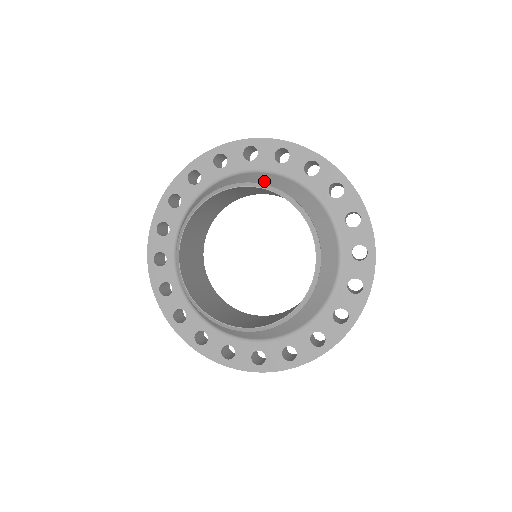
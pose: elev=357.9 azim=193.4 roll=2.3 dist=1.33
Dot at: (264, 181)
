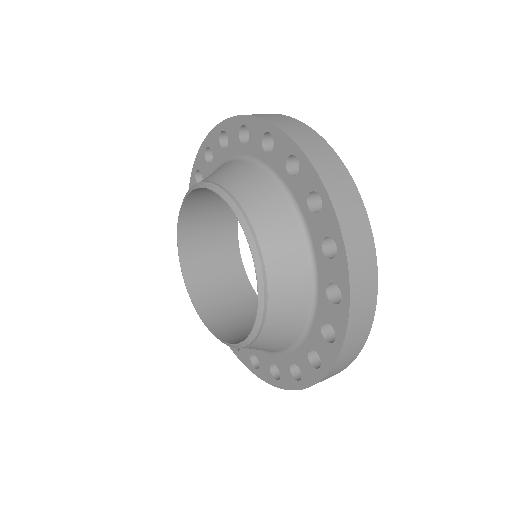
Dot at: occluded
